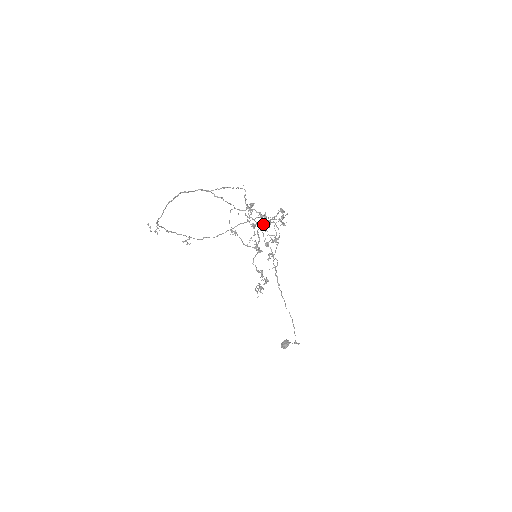
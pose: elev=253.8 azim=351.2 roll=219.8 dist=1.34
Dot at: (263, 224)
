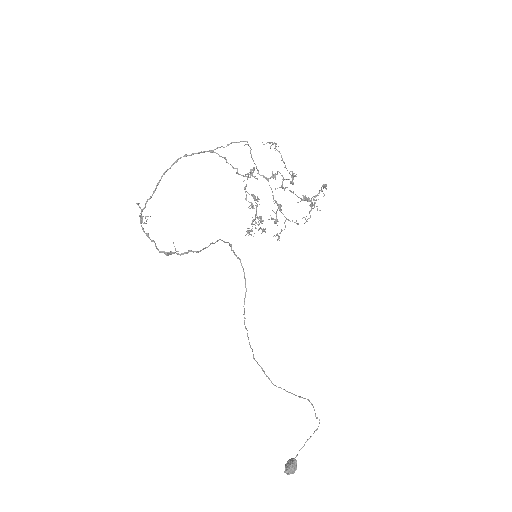
Dot at: (255, 214)
